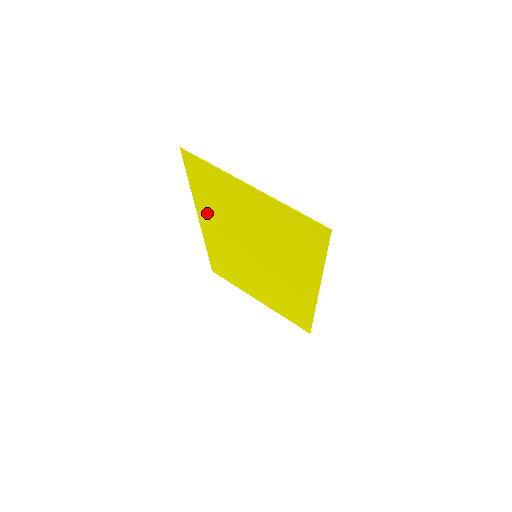
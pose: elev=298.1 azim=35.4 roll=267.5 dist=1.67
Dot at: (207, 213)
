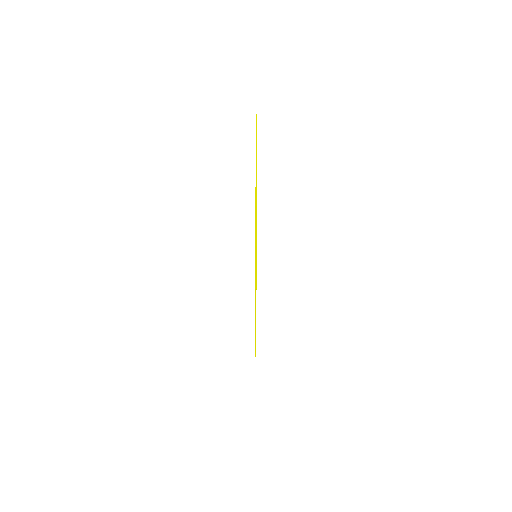
Dot at: occluded
